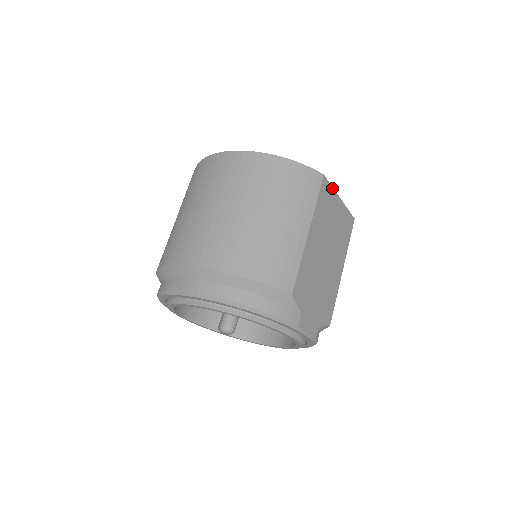
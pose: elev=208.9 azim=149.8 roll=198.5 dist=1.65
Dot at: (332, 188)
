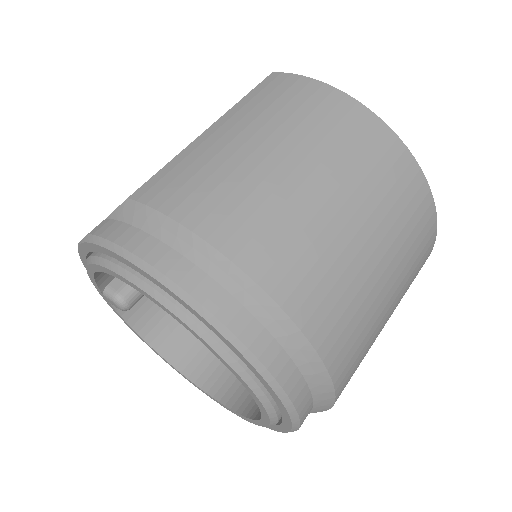
Dot at: occluded
